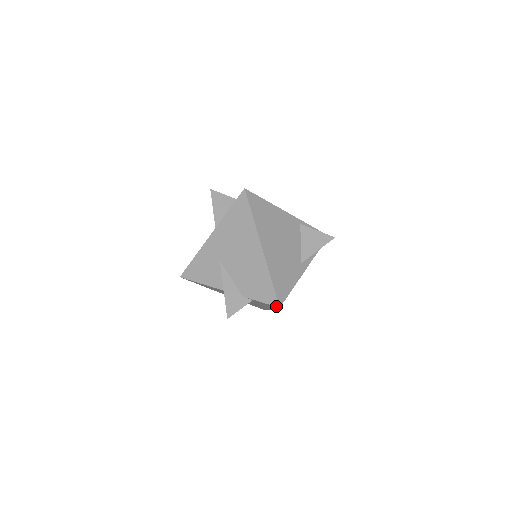
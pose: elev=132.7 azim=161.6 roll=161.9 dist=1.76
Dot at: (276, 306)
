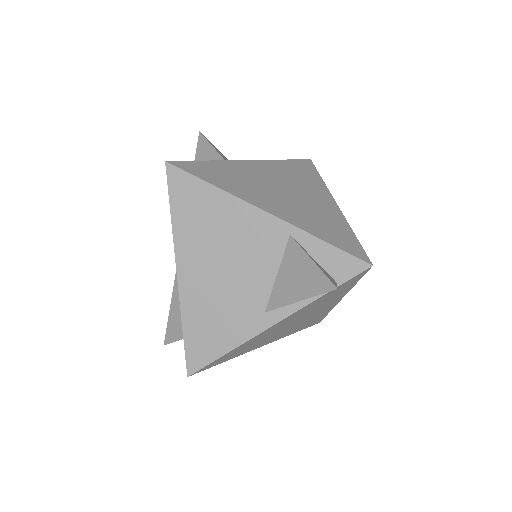
Dot at: (187, 371)
